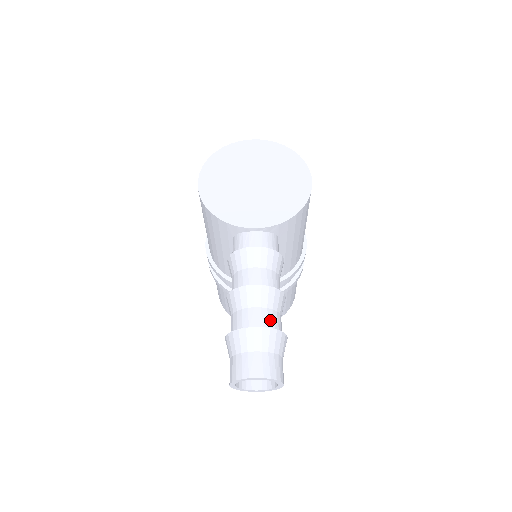
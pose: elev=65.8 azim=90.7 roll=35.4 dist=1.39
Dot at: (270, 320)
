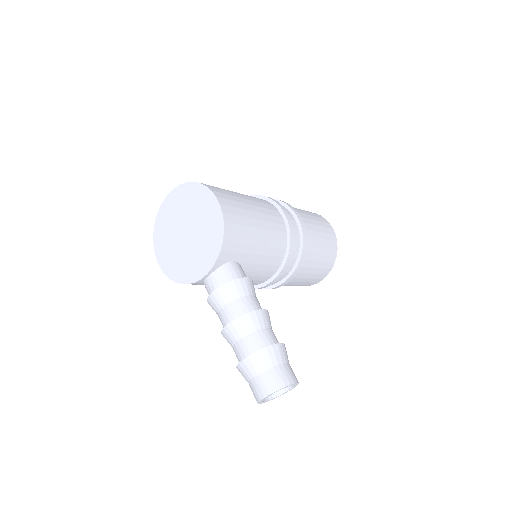
Dot at: (253, 344)
